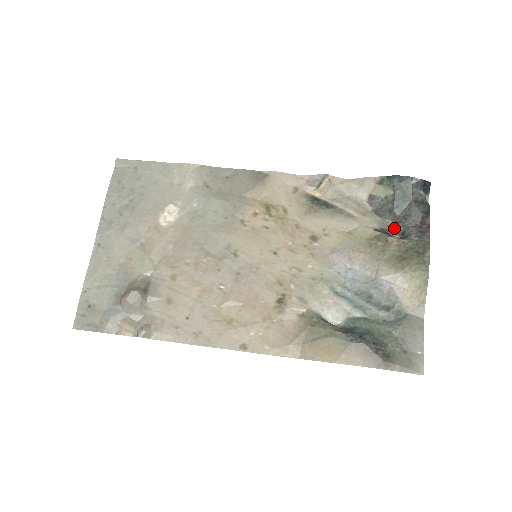
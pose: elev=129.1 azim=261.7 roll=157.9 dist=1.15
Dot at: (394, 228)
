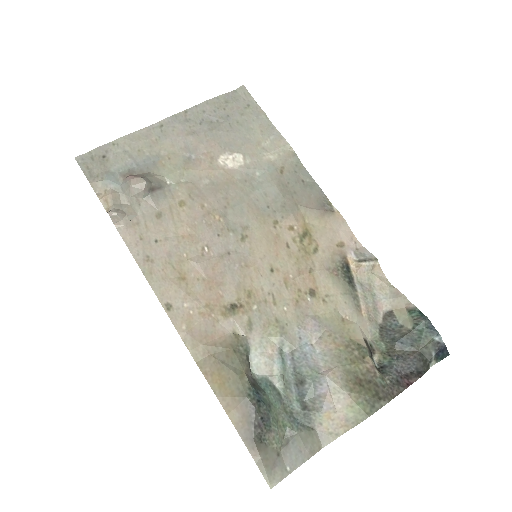
Dot at: (381, 355)
